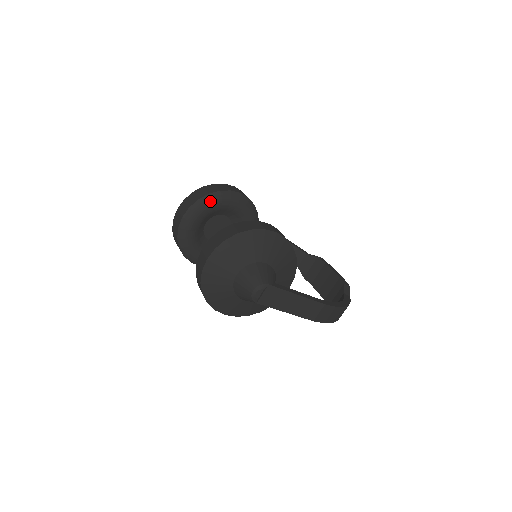
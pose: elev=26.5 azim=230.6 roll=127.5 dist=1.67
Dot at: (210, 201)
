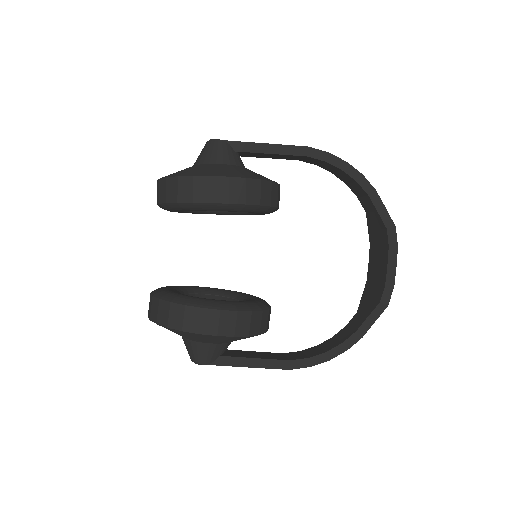
Dot at: (181, 208)
